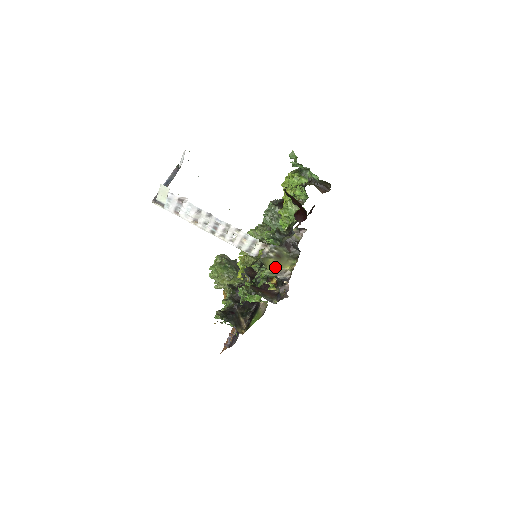
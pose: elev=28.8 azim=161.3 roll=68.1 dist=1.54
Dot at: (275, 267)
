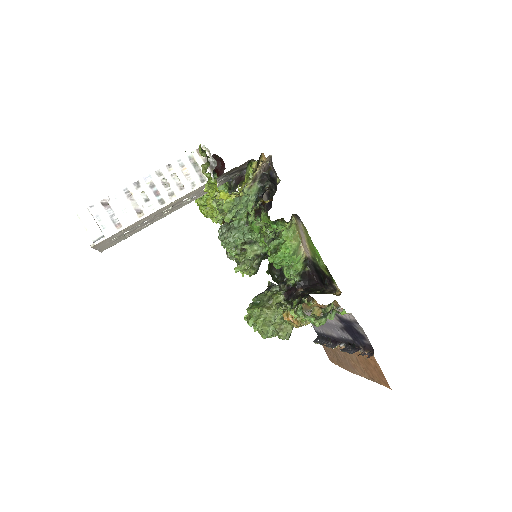
Dot at: occluded
